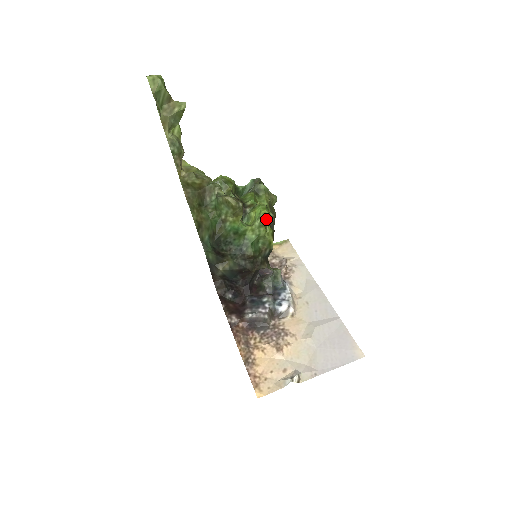
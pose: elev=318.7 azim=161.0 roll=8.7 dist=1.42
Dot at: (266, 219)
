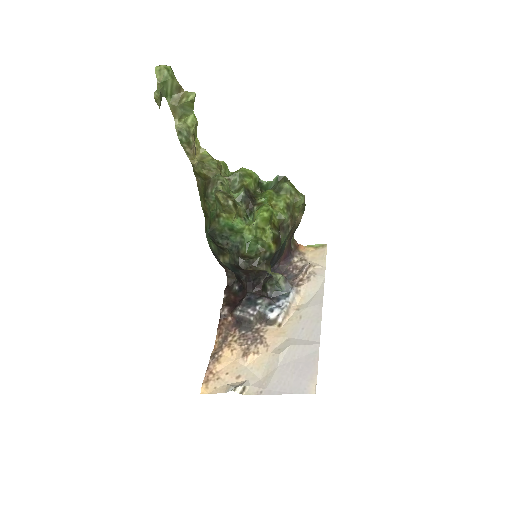
Dot at: (265, 221)
